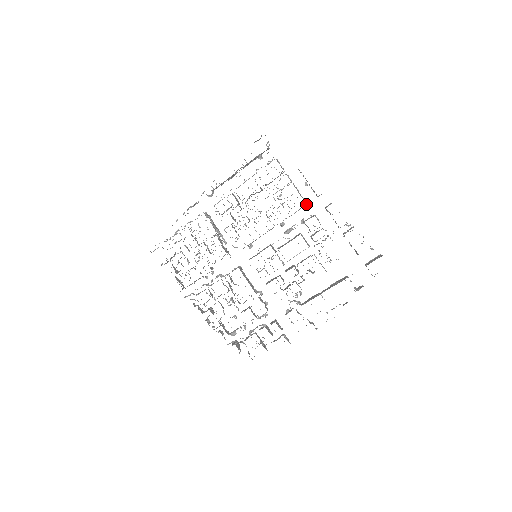
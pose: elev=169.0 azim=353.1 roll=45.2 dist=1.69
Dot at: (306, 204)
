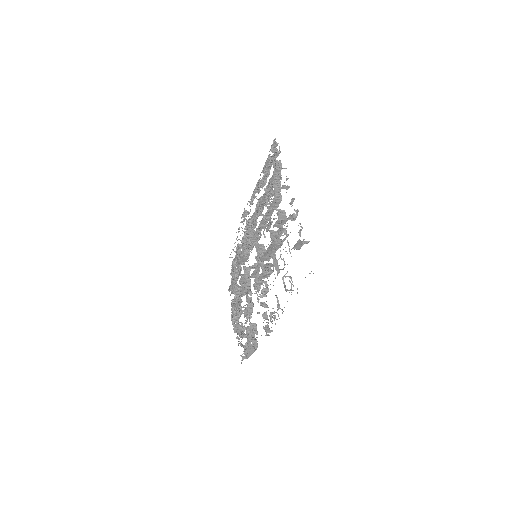
Dot at: (274, 198)
